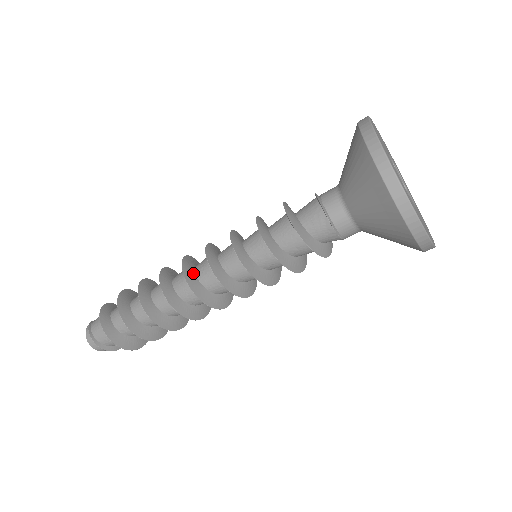
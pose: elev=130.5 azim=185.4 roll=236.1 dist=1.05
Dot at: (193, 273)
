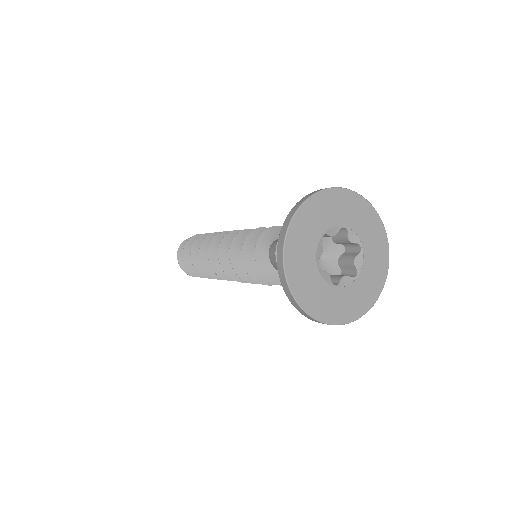
Dot at: occluded
